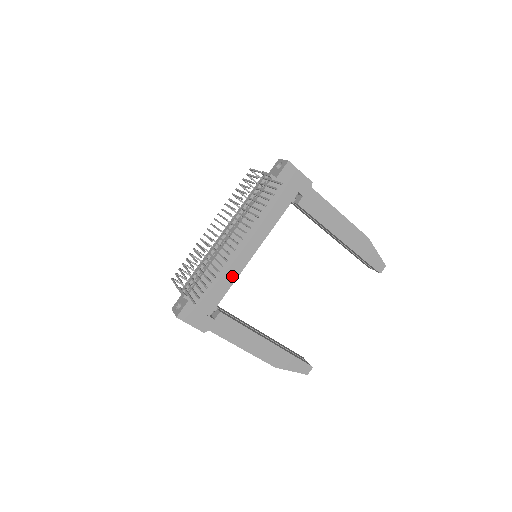
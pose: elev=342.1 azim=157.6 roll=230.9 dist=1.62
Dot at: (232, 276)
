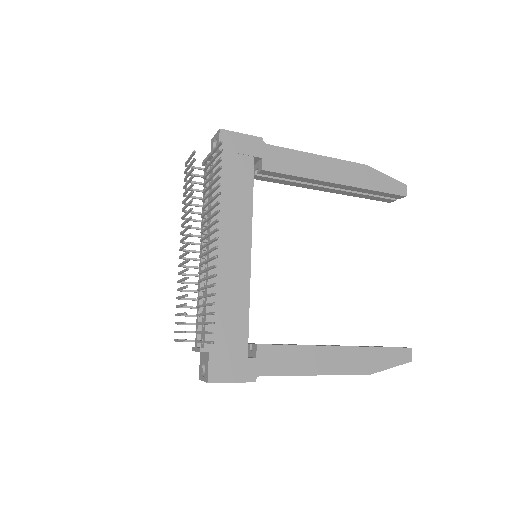
Dot at: (242, 293)
